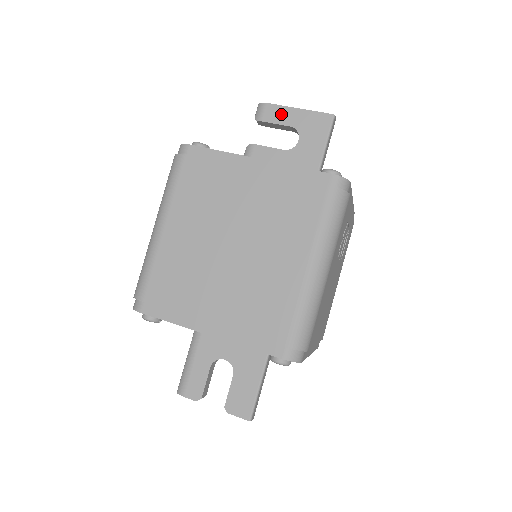
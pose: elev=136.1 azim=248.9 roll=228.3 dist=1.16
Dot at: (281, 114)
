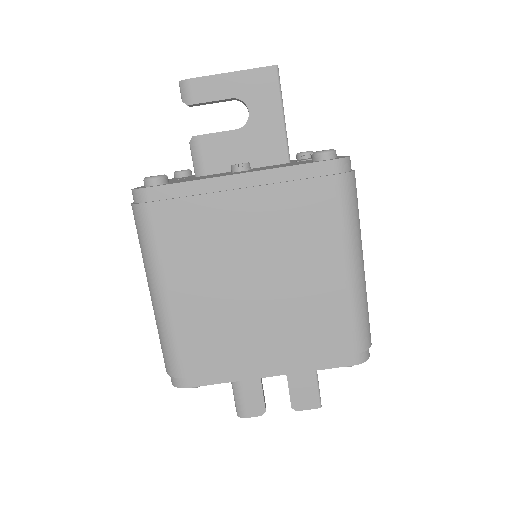
Dot at: (214, 87)
